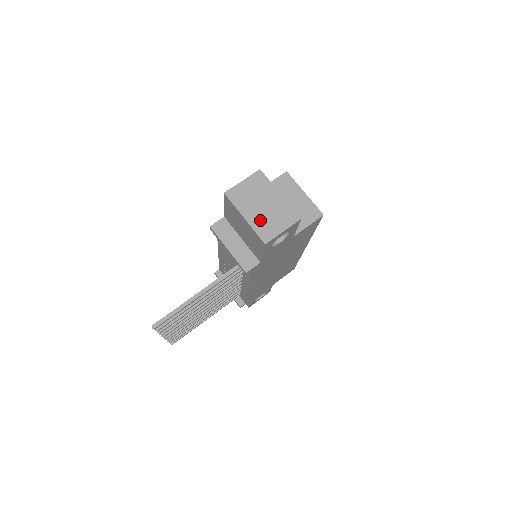
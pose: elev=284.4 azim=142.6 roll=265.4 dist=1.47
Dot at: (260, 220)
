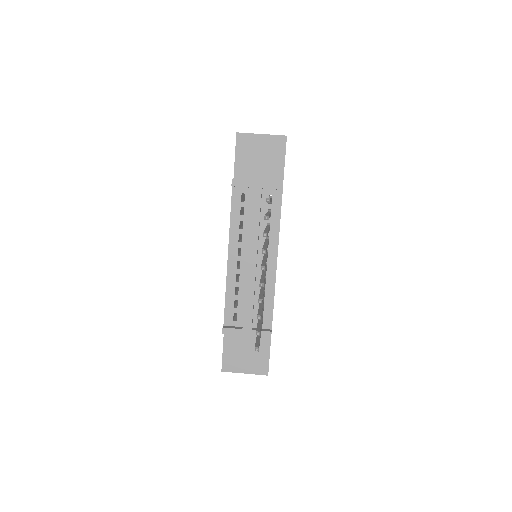
Dot at: occluded
